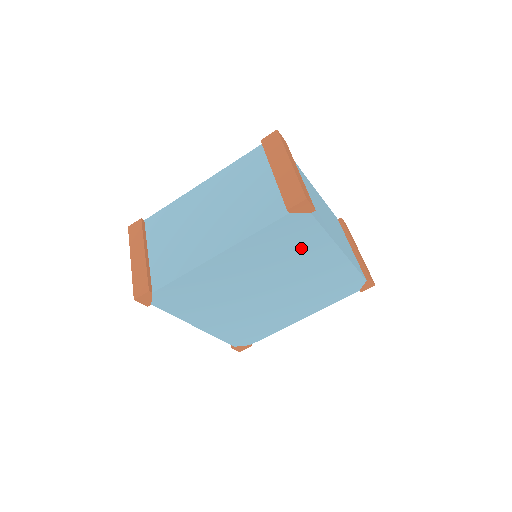
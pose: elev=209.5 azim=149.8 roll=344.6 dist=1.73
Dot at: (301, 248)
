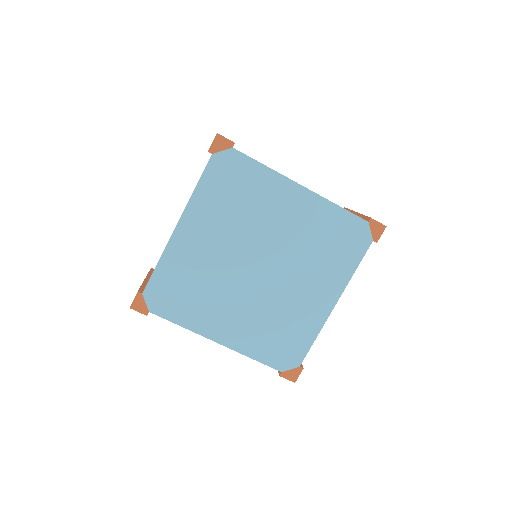
Dot at: (330, 261)
